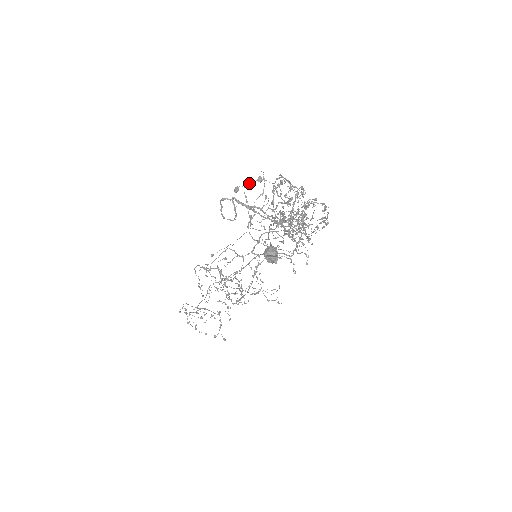
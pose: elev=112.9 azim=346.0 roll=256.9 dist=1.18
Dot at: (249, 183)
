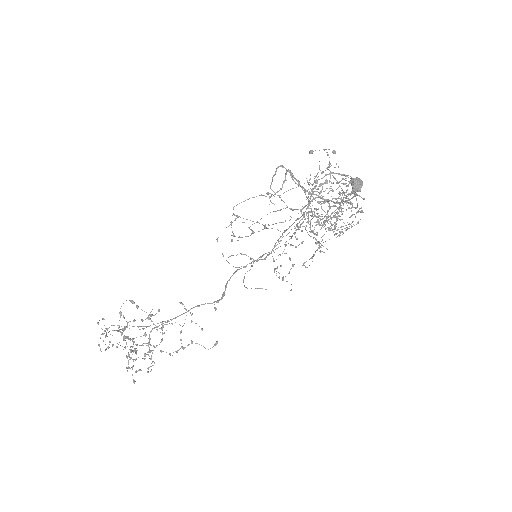
Dot at: occluded
